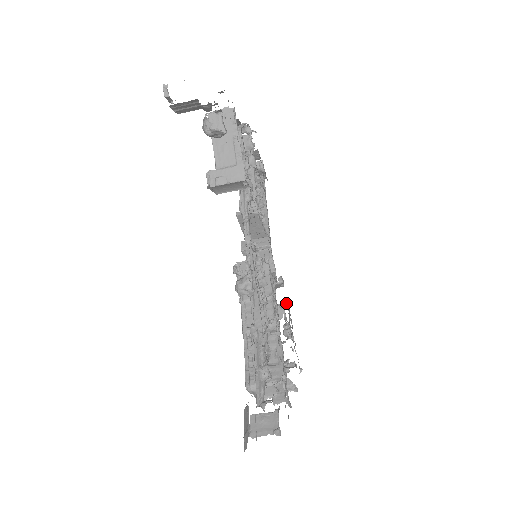
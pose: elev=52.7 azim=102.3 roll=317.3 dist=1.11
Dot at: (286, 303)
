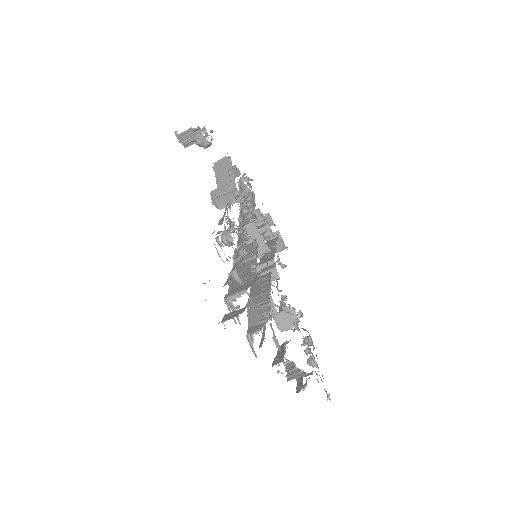
Dot at: (309, 337)
